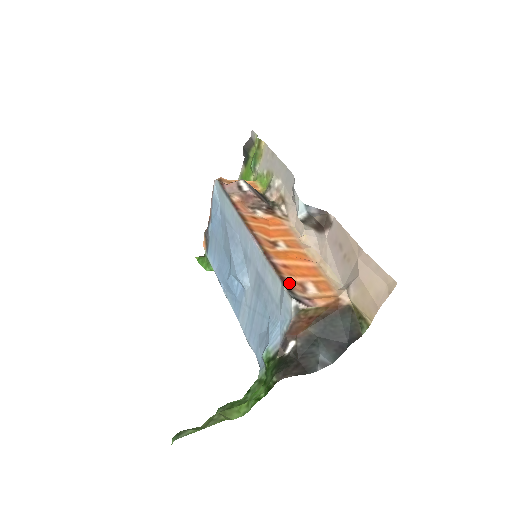
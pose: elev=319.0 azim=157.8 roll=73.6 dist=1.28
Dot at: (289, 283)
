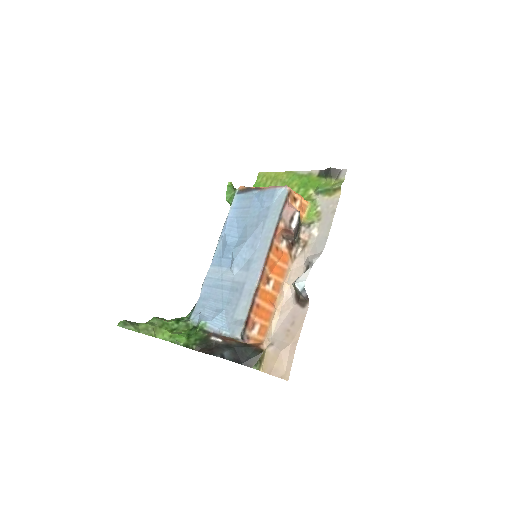
Dot at: (249, 322)
